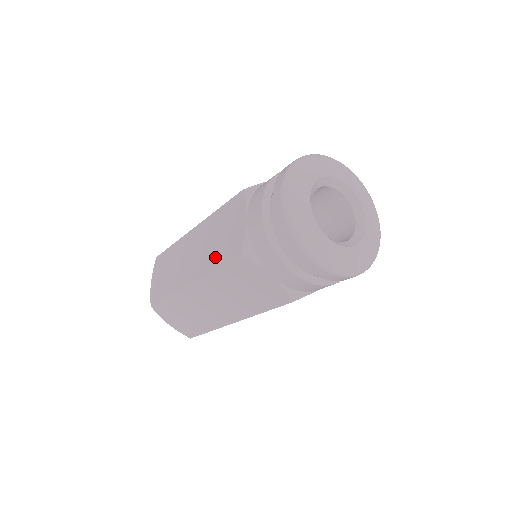
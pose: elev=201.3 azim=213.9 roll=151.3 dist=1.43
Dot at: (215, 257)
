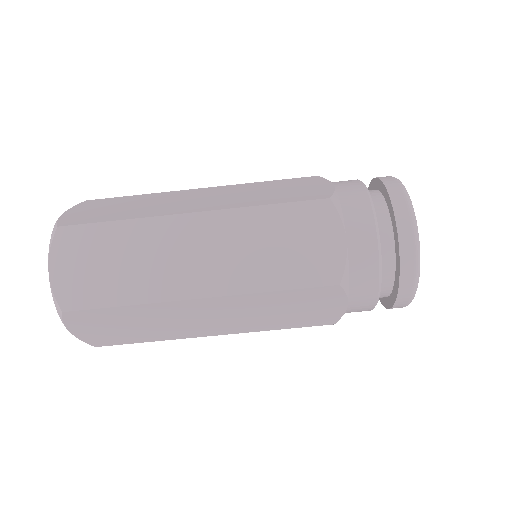
Dot at: occluded
